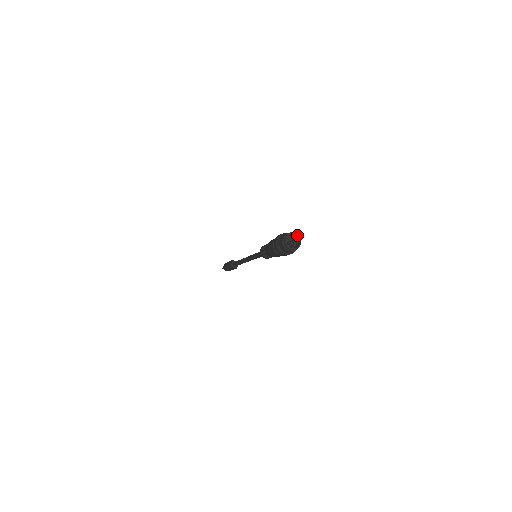
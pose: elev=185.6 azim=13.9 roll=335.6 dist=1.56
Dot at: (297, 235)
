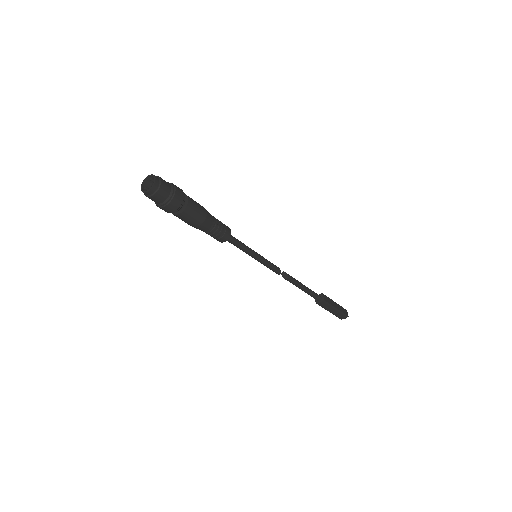
Dot at: (149, 176)
